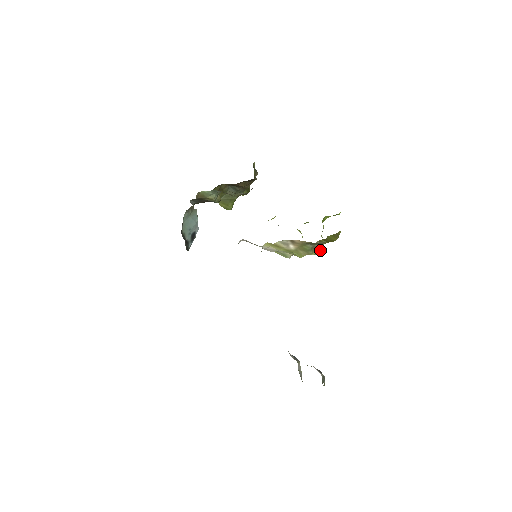
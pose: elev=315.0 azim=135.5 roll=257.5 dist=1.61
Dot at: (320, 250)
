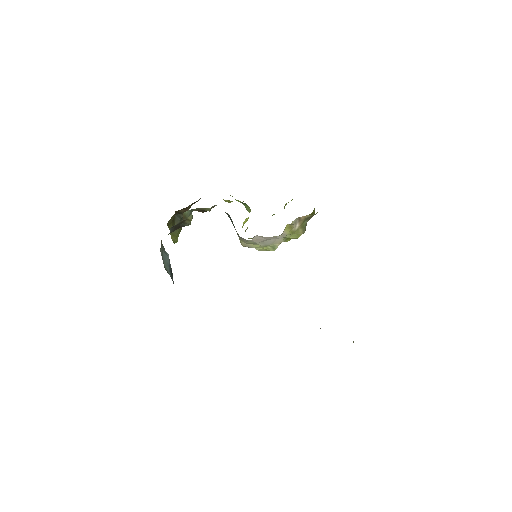
Dot at: occluded
